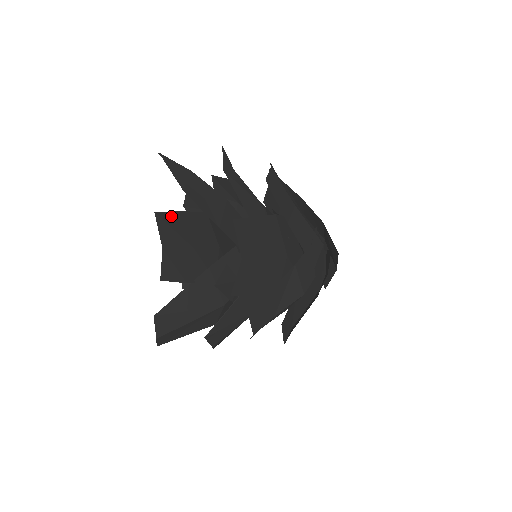
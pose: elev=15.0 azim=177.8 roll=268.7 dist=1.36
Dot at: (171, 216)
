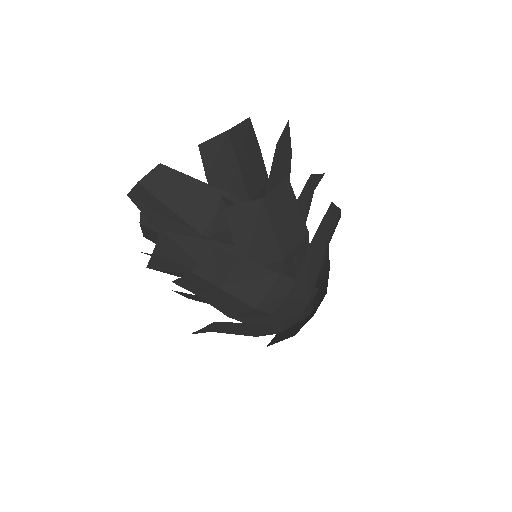
Dot at: (253, 137)
